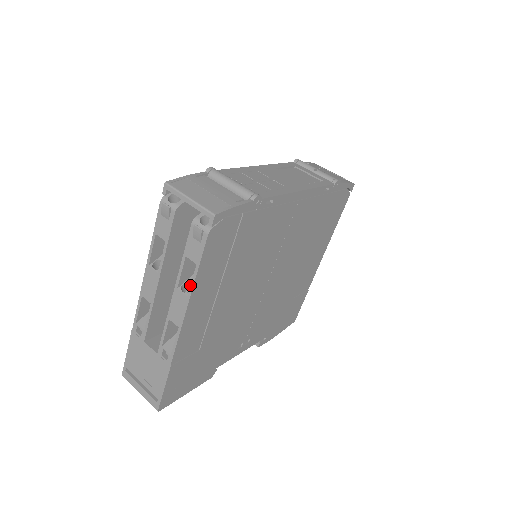
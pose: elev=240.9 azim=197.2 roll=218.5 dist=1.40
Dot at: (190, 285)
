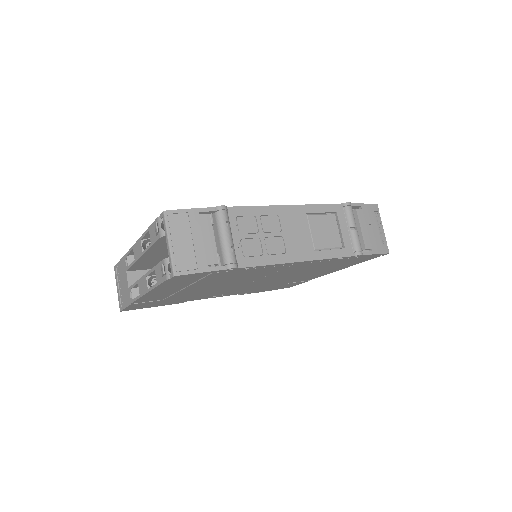
Dot at: (151, 287)
